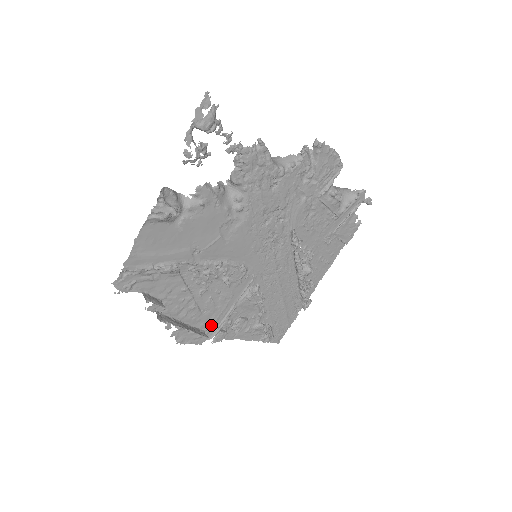
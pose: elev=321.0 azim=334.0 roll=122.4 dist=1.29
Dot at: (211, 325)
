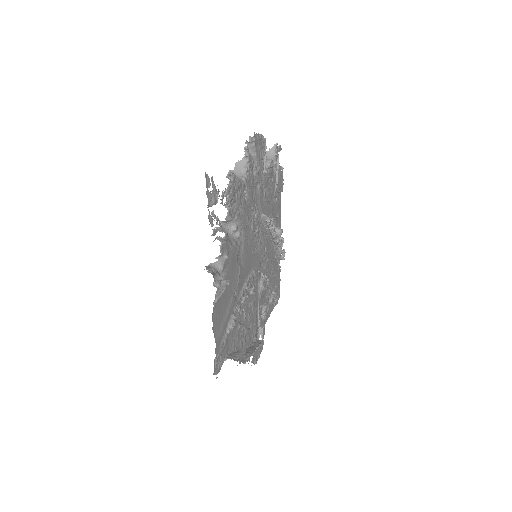
Dot at: (255, 331)
